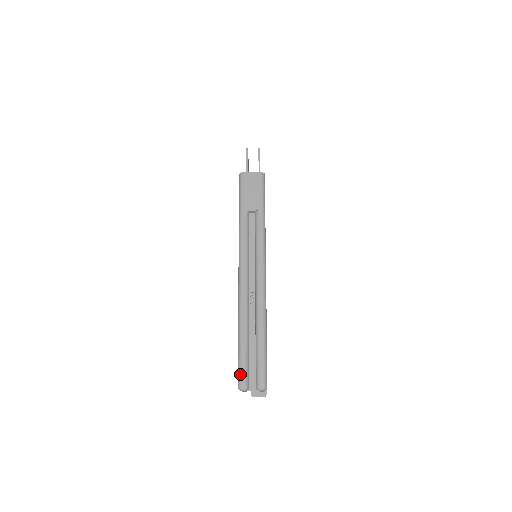
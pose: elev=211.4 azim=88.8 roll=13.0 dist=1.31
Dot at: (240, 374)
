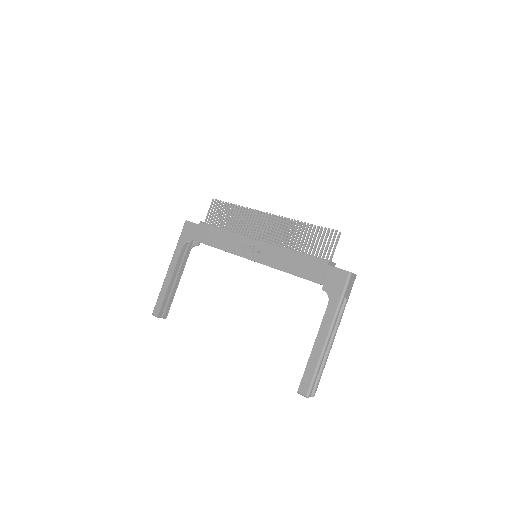
Dot at: (311, 390)
